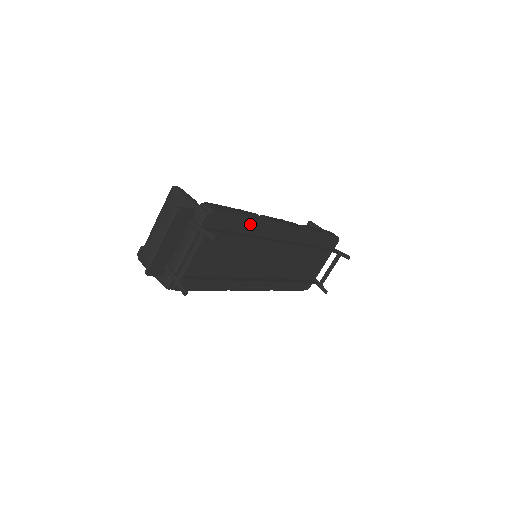
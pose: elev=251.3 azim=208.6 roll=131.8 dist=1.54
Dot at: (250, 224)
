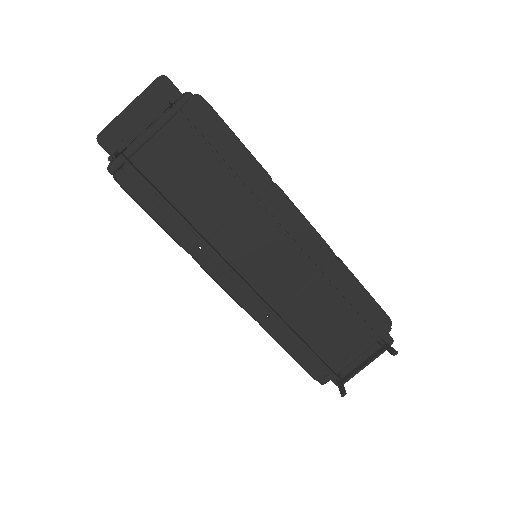
Dot at: (246, 163)
